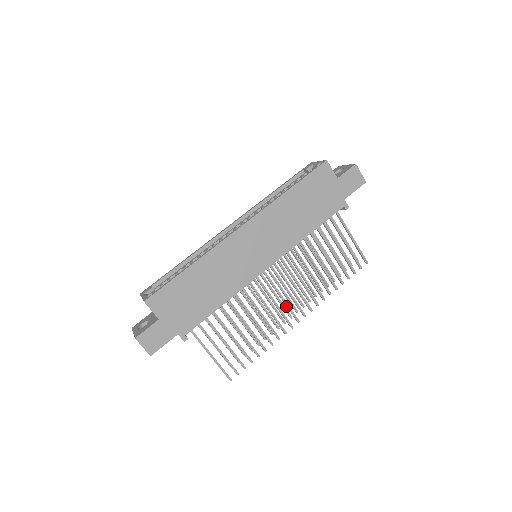
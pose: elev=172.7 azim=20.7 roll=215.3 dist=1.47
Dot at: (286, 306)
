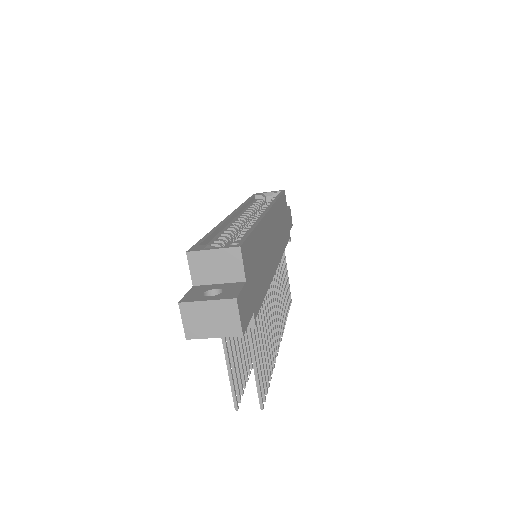
Dot at: occluded
